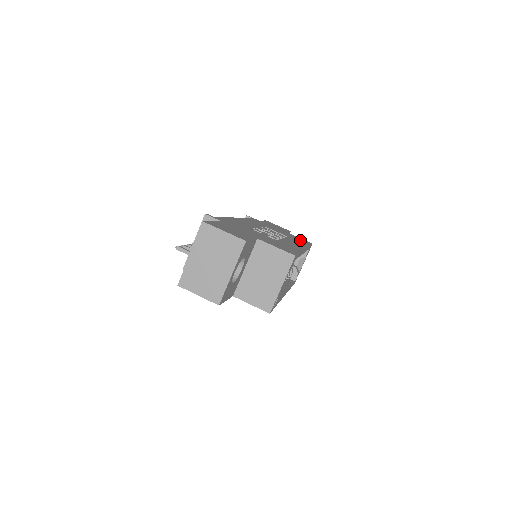
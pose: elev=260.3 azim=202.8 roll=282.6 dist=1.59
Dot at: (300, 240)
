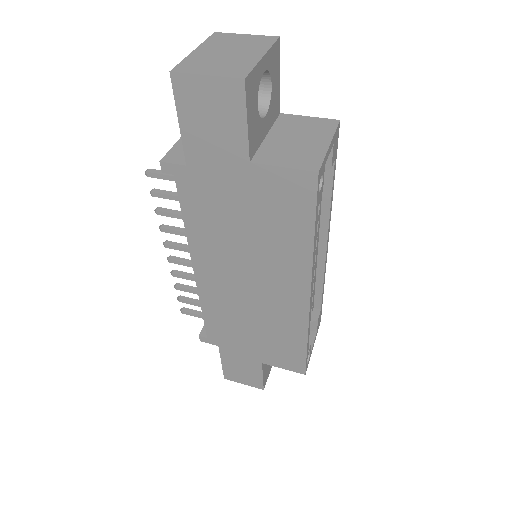
Dot at: occluded
